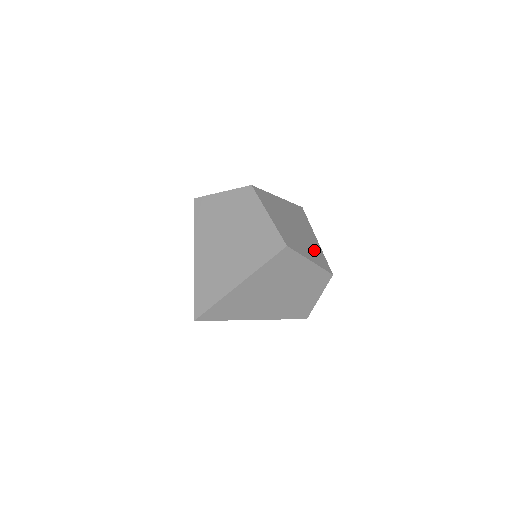
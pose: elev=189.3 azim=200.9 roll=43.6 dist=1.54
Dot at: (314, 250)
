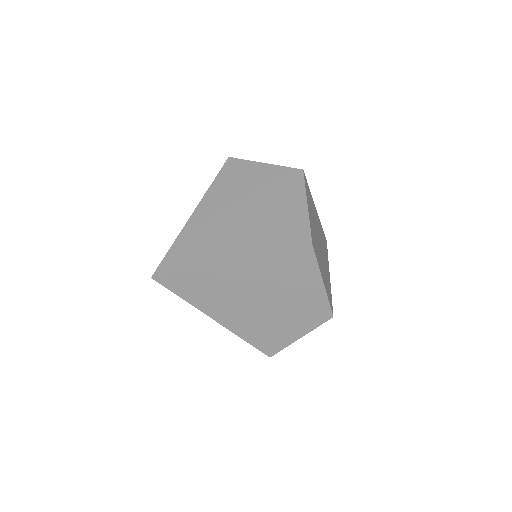
Dot at: (327, 279)
